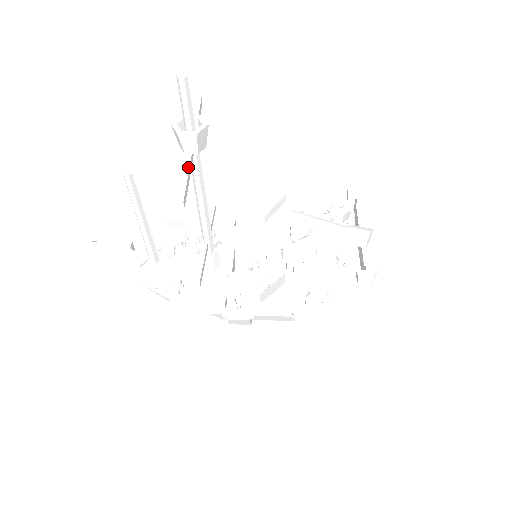
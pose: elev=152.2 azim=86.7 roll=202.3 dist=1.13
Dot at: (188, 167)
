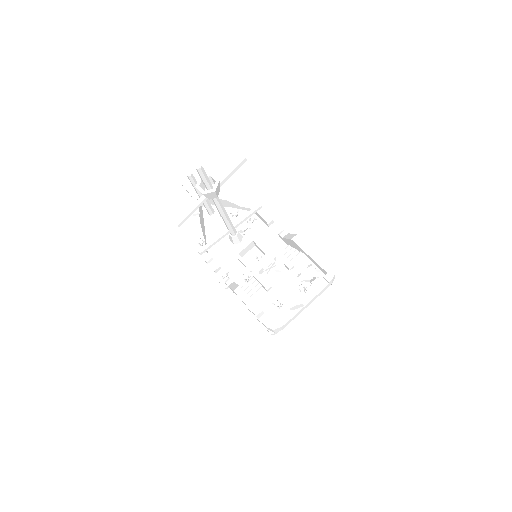
Dot at: (197, 205)
